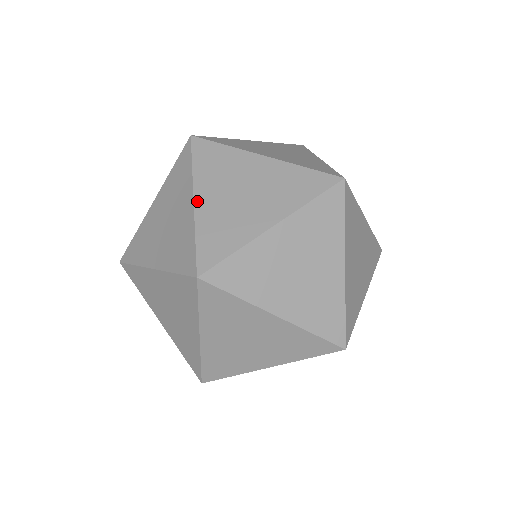
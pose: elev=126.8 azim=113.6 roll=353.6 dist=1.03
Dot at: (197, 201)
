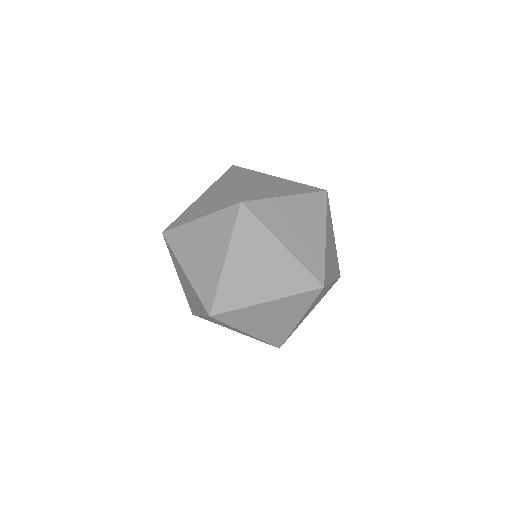
Dot at: (286, 245)
